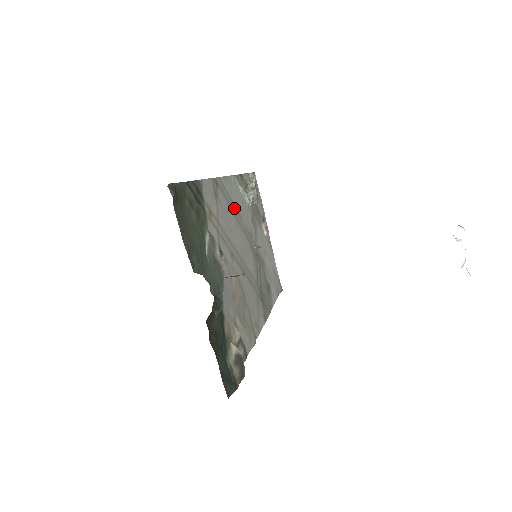
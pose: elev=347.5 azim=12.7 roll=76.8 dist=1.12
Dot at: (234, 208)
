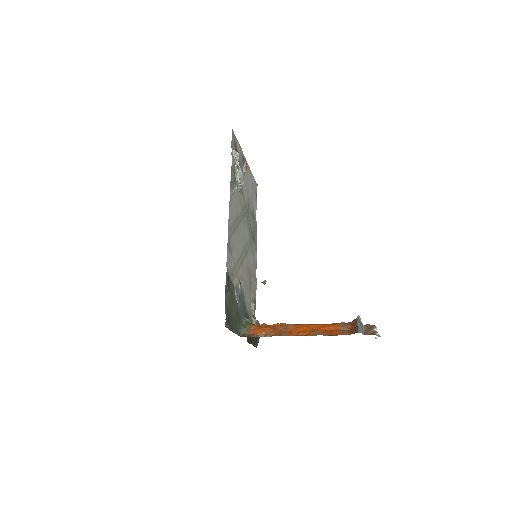
Dot at: (235, 223)
